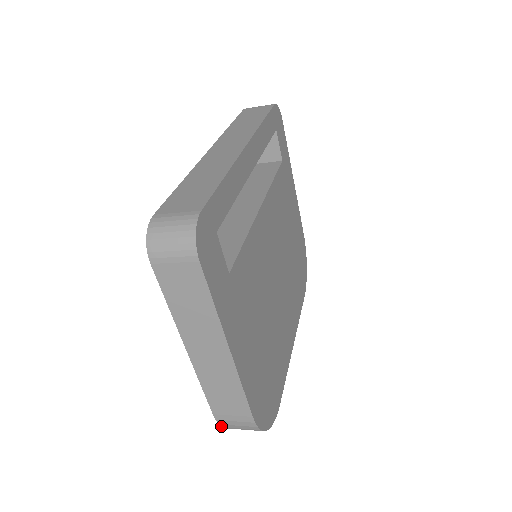
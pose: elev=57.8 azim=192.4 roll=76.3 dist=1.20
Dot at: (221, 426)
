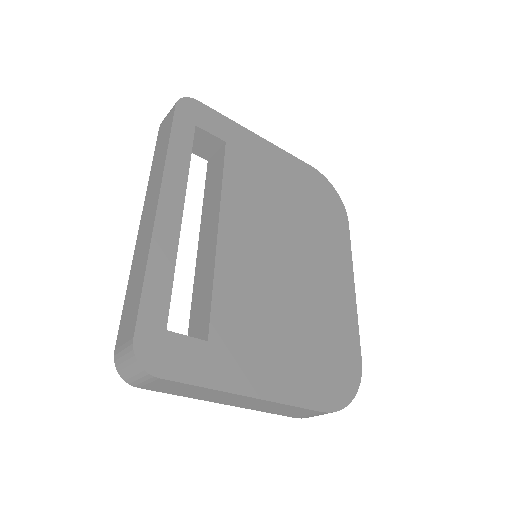
Dot at: occluded
